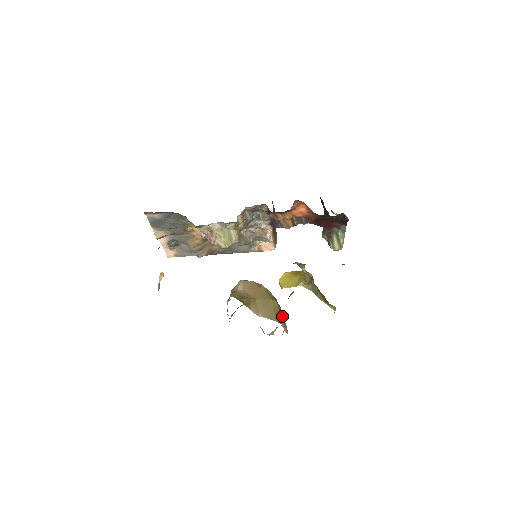
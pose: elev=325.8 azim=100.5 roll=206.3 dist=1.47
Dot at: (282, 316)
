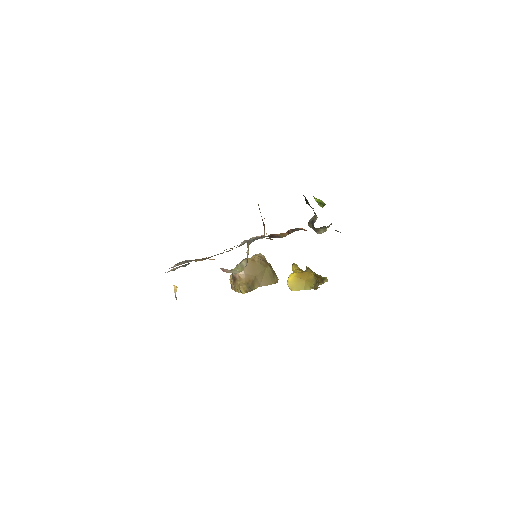
Dot at: occluded
